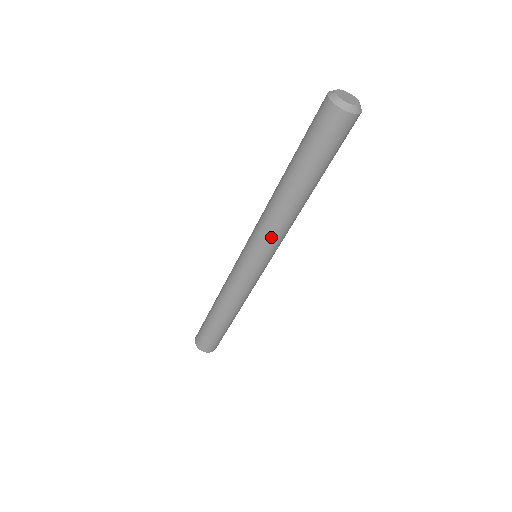
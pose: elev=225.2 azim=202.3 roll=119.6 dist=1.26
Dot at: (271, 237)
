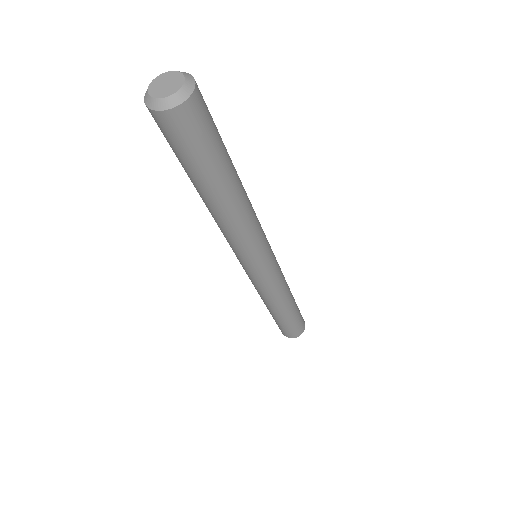
Dot at: (241, 245)
